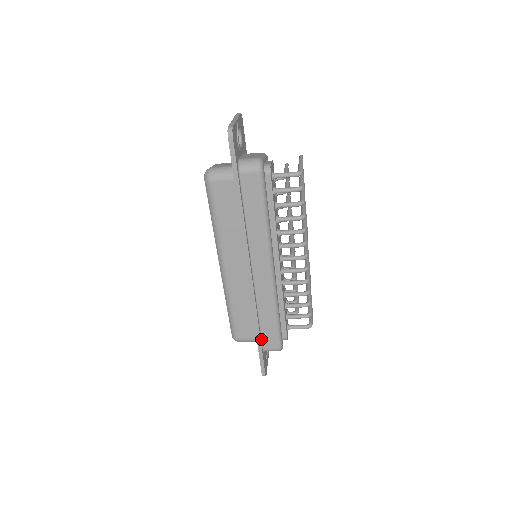
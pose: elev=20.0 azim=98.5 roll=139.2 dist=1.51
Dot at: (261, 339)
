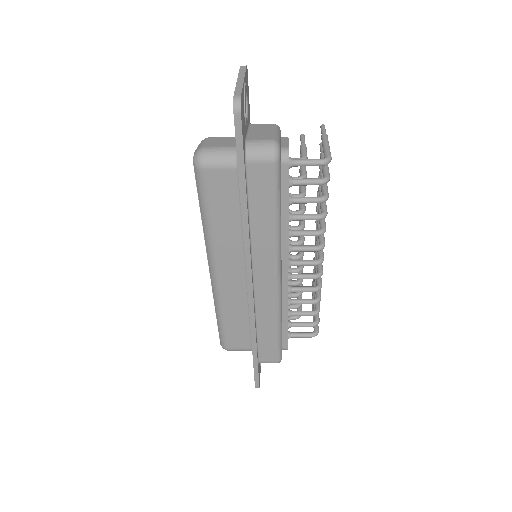
Dot at: (257, 352)
